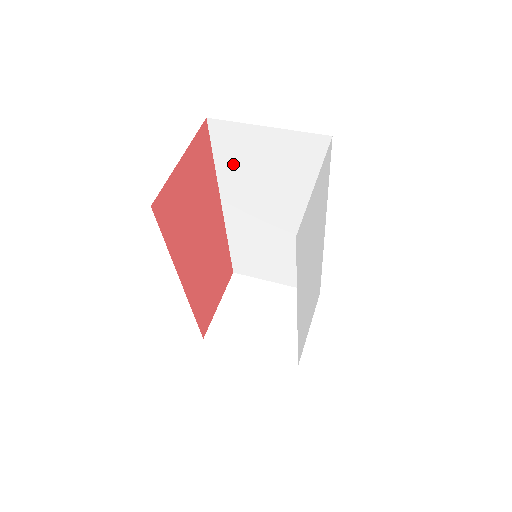
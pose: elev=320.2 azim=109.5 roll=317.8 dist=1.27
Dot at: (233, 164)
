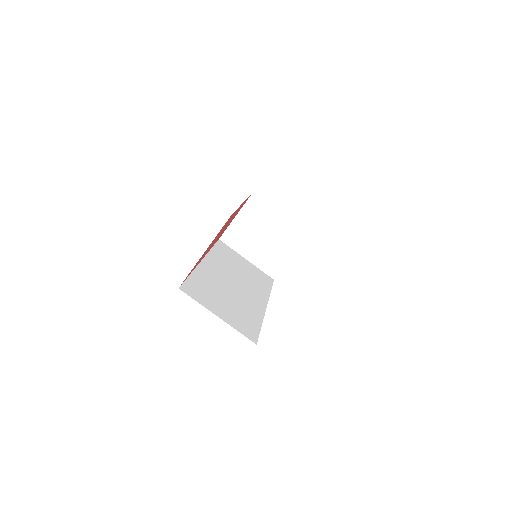
Dot at: occluded
